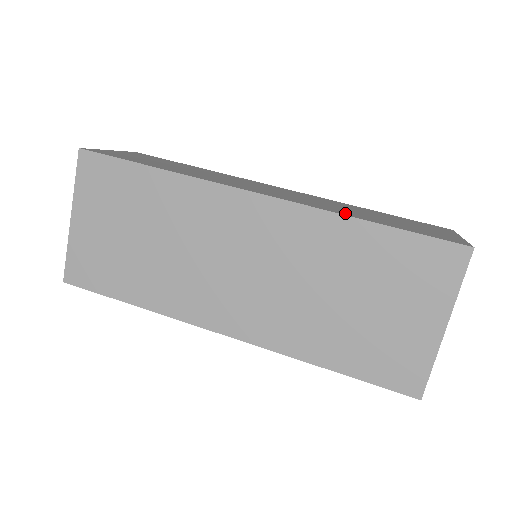
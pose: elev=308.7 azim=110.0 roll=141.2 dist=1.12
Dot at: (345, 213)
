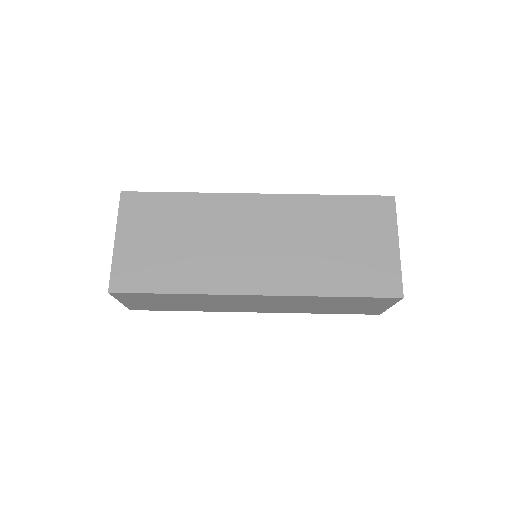
Dot at: occluded
